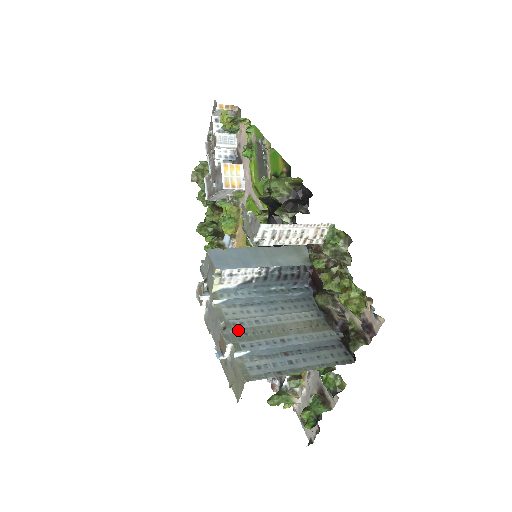
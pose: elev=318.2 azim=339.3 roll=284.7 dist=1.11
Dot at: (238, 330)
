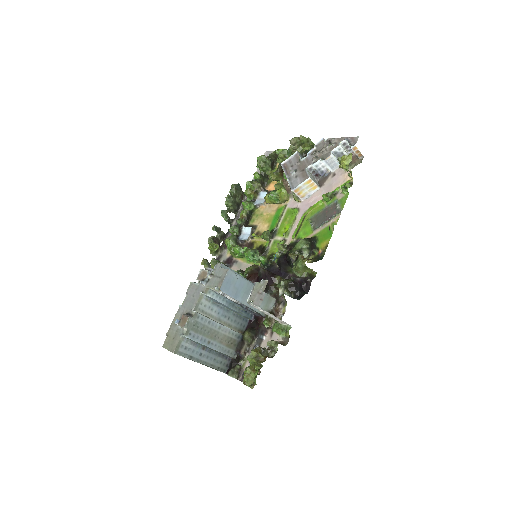
Dot at: (197, 322)
